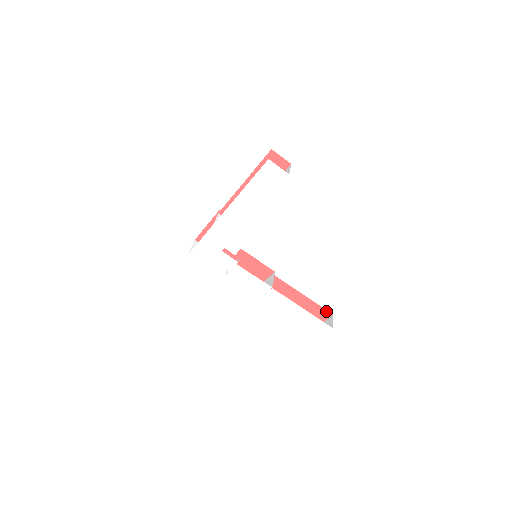
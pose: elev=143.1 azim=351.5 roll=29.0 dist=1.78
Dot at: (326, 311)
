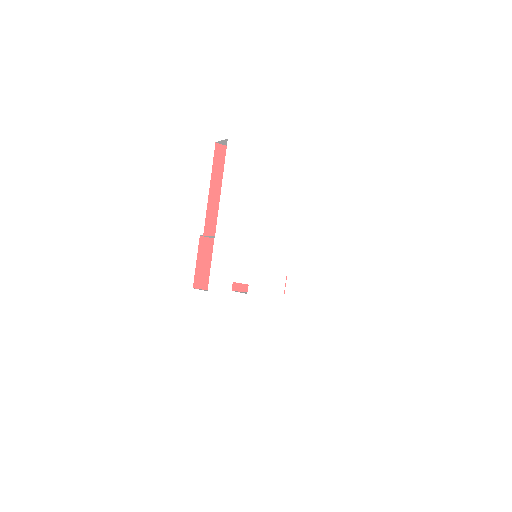
Dot at: occluded
